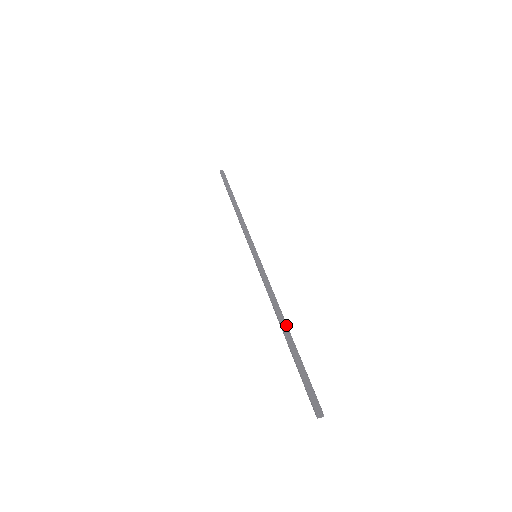
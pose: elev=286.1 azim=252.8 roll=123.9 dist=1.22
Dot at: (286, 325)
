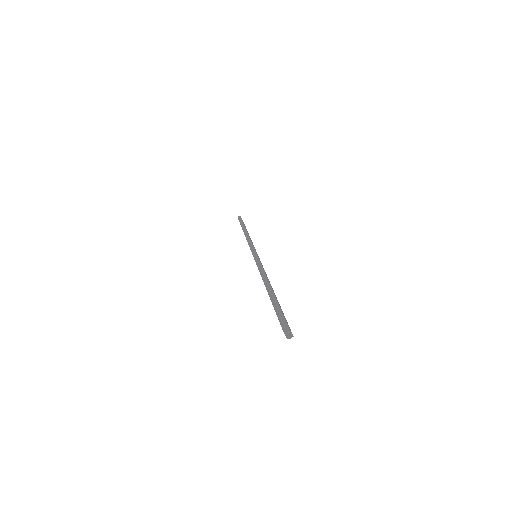
Dot at: (270, 287)
